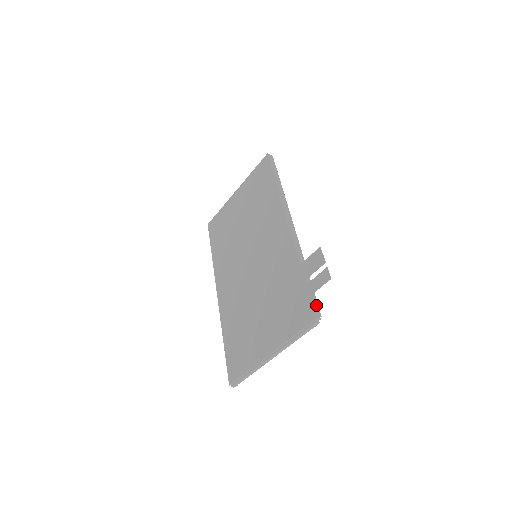
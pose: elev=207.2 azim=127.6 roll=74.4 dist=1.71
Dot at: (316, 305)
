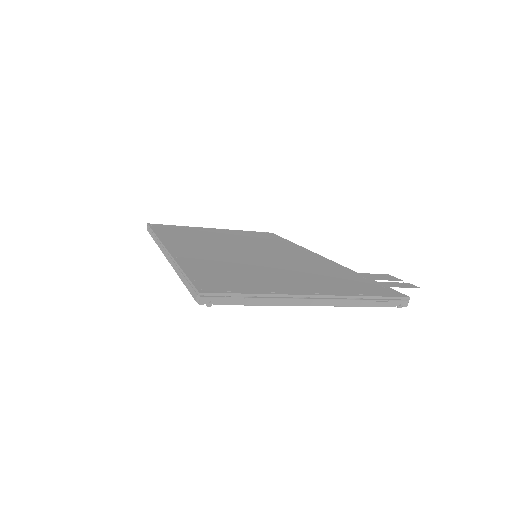
Dot at: occluded
